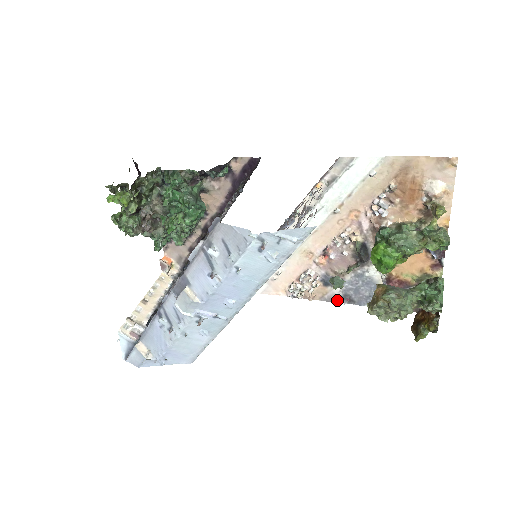
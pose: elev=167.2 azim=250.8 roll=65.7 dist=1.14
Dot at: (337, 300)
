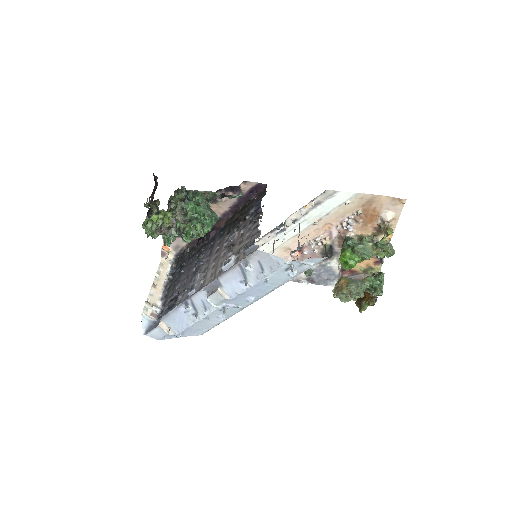
Dot at: (303, 281)
